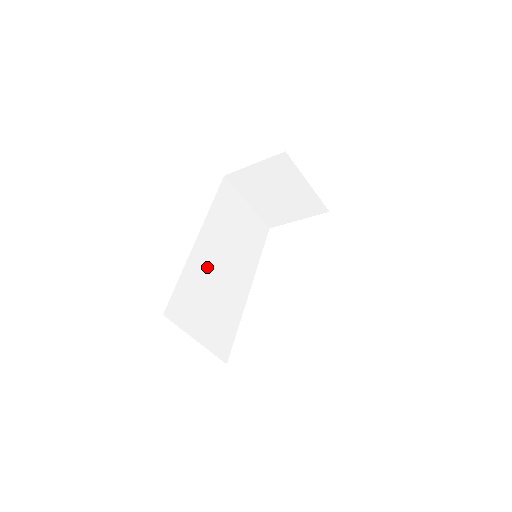
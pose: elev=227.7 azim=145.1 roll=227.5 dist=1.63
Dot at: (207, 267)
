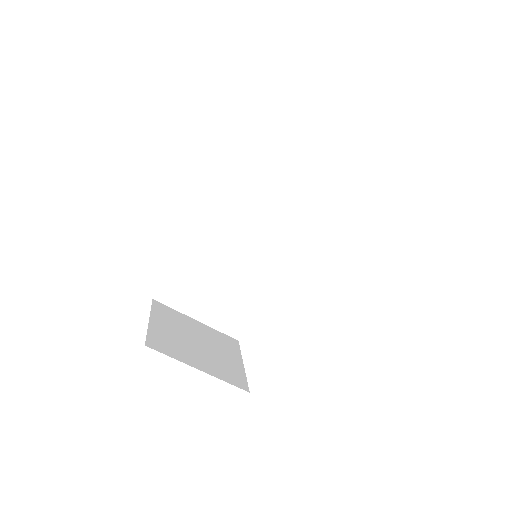
Dot at: (218, 247)
